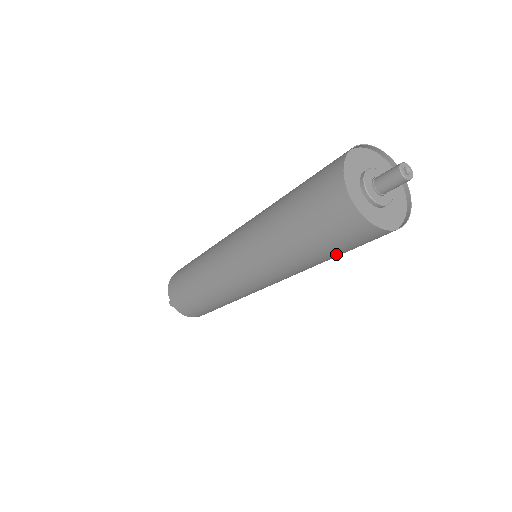
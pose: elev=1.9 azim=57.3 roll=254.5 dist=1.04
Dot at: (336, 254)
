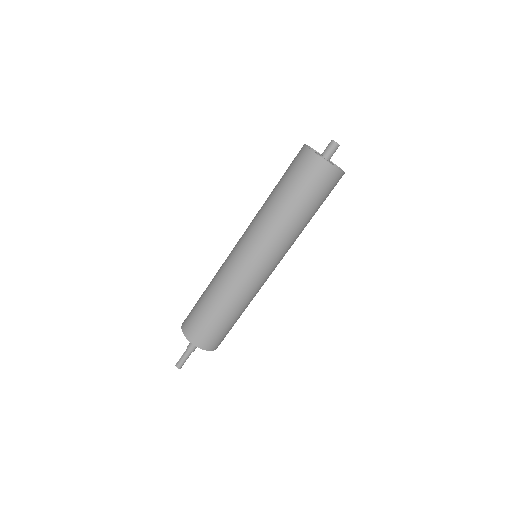
Dot at: occluded
